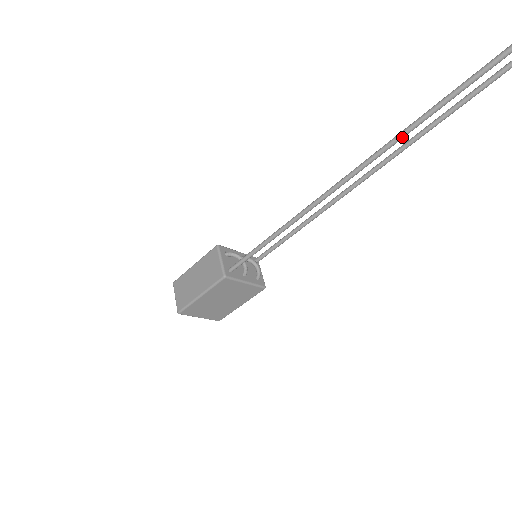
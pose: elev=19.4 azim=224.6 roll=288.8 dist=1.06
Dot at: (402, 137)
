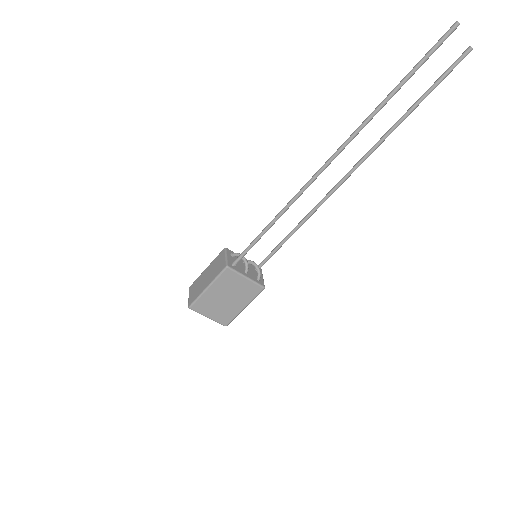
Dot at: (356, 133)
